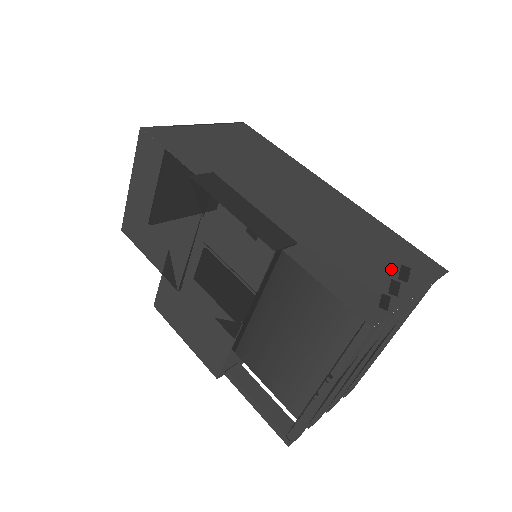
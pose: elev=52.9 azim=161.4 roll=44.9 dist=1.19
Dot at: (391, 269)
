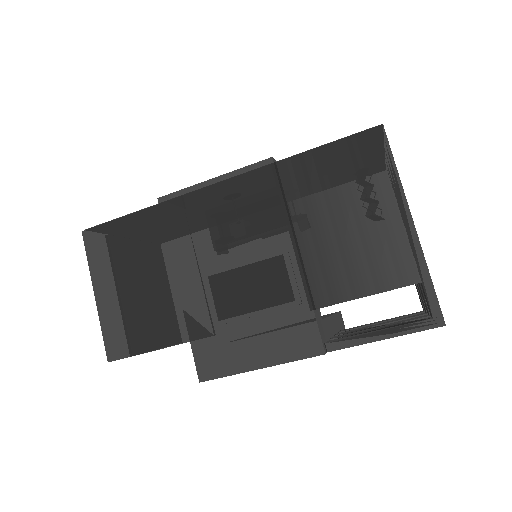
Dot at: occluded
